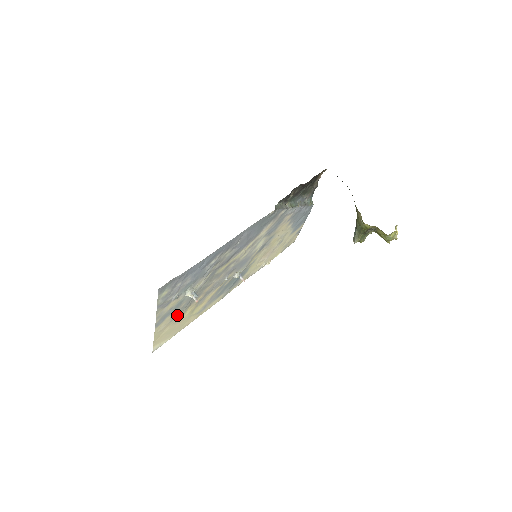
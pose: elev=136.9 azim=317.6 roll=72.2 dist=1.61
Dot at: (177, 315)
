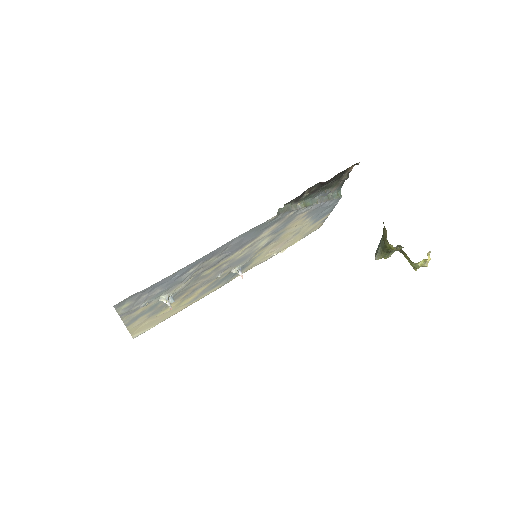
Dot at: (156, 312)
